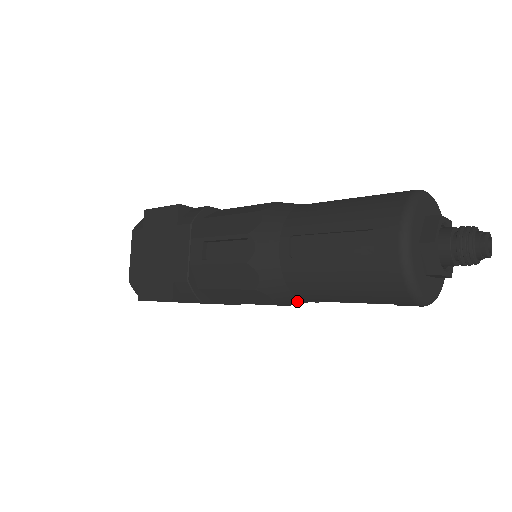
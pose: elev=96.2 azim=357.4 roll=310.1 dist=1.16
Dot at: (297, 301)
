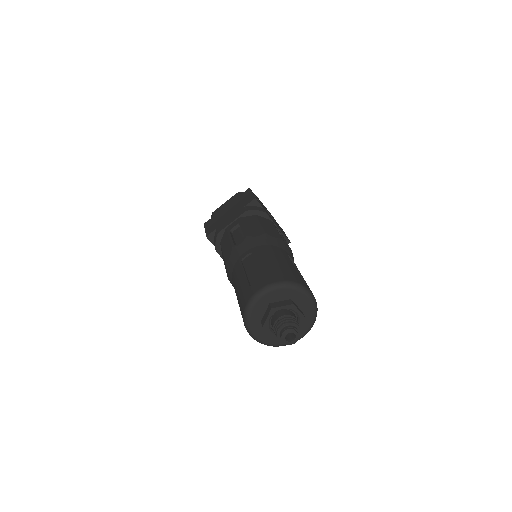
Dot at: occluded
